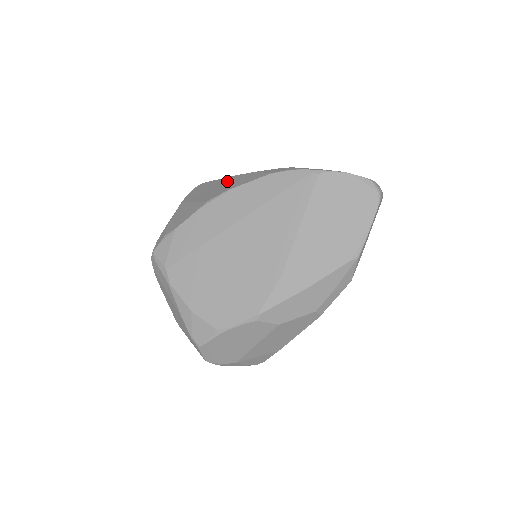
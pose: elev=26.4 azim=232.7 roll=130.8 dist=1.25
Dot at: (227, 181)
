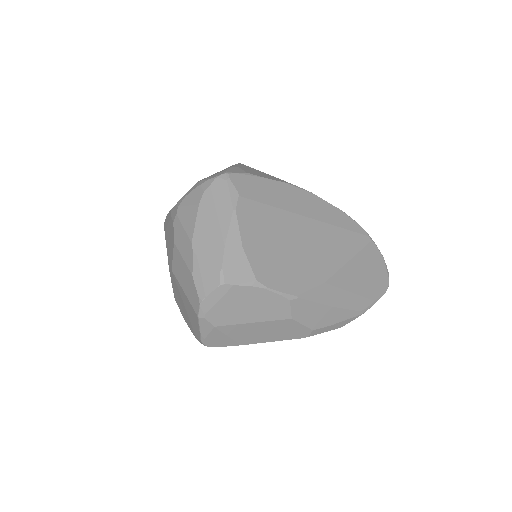
Dot at: occluded
